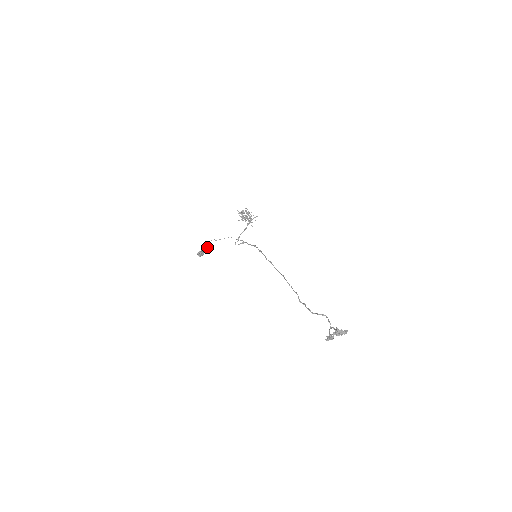
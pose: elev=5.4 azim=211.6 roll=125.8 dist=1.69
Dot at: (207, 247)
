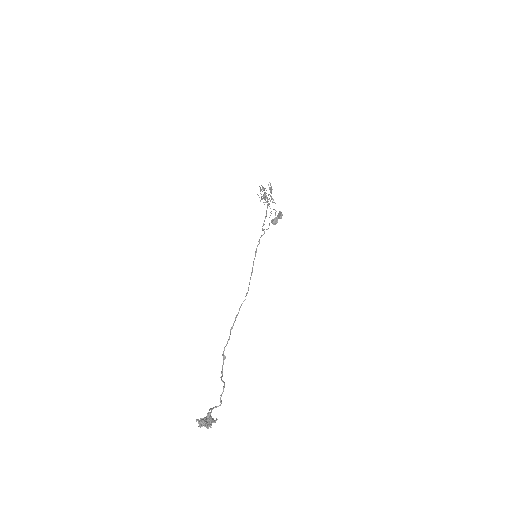
Dot at: (280, 214)
